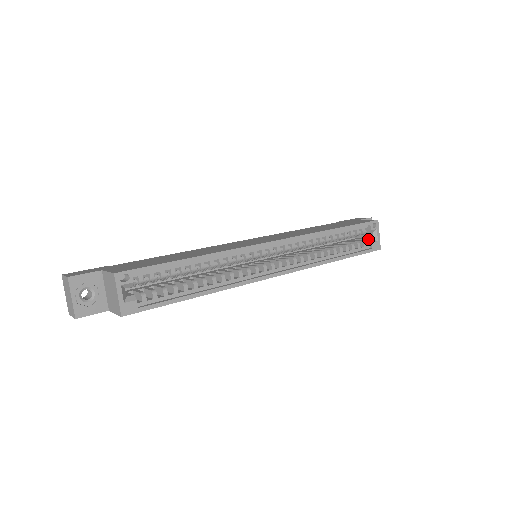
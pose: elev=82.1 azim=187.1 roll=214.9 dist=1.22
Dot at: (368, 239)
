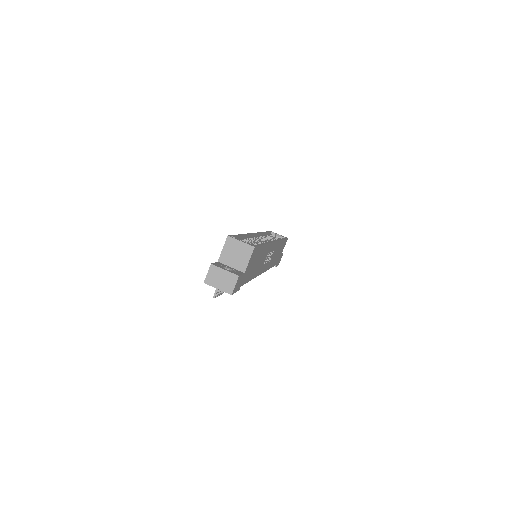
Dot at: occluded
